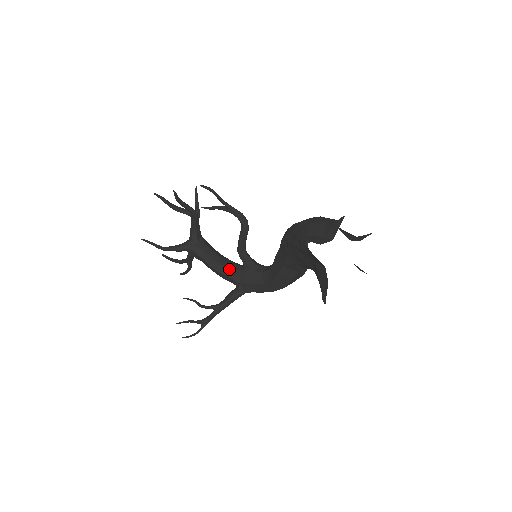
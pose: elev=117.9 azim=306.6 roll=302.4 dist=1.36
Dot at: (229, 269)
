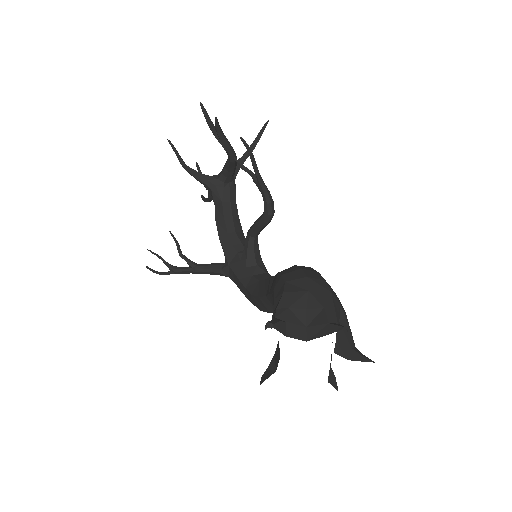
Dot at: (229, 241)
